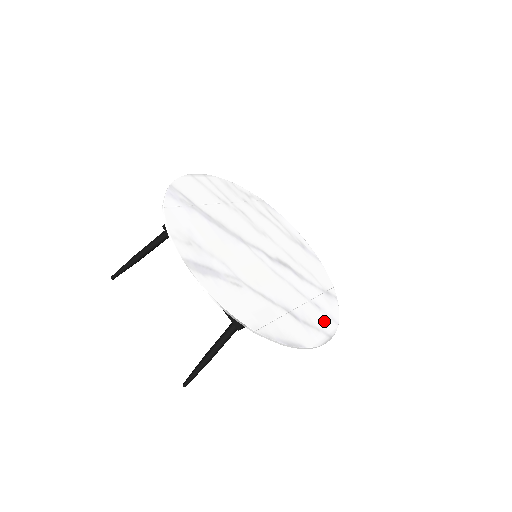
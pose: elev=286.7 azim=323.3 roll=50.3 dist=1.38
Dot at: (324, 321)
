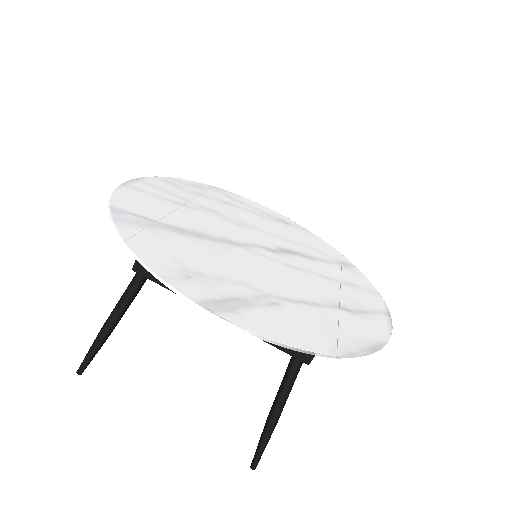
Dot at: (369, 299)
